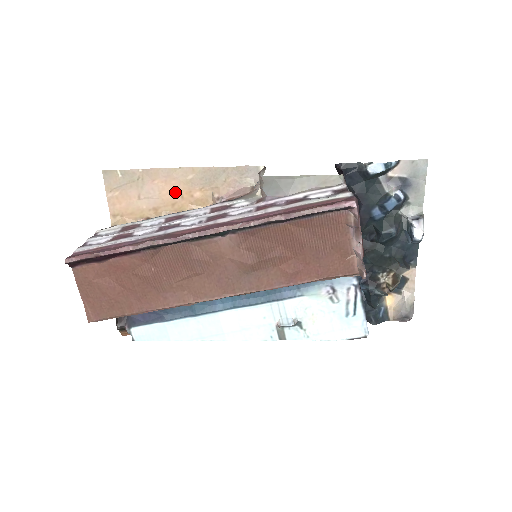
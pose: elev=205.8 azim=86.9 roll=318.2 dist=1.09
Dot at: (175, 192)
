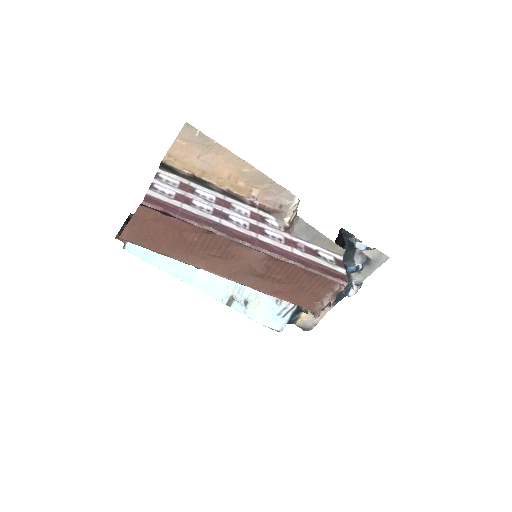
Dot at: (227, 171)
